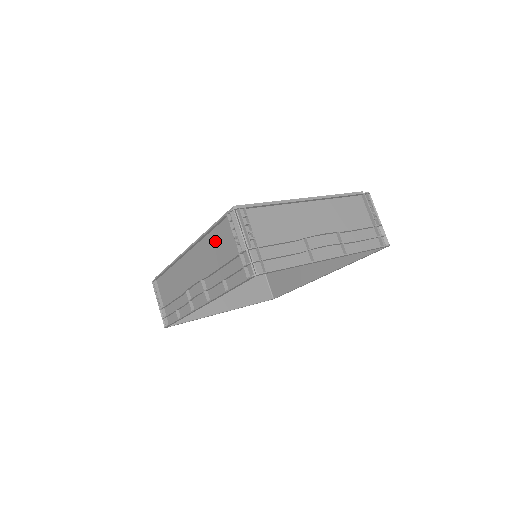
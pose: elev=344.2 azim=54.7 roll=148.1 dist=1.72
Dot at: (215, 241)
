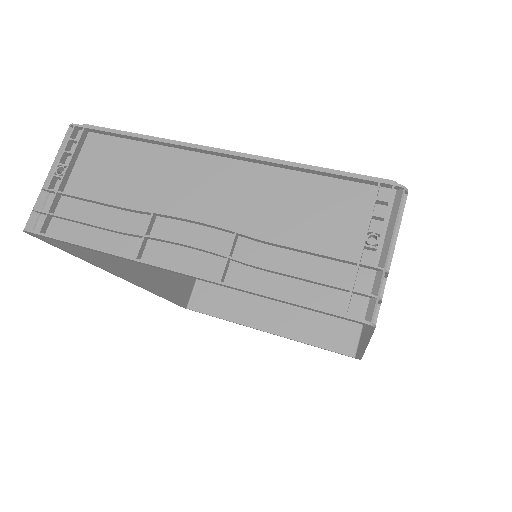
Dot at: occluded
